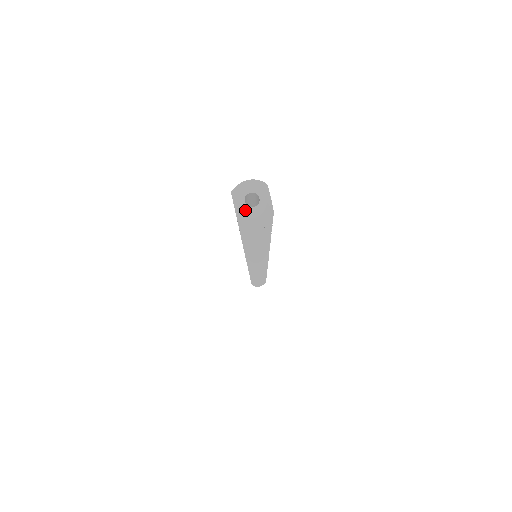
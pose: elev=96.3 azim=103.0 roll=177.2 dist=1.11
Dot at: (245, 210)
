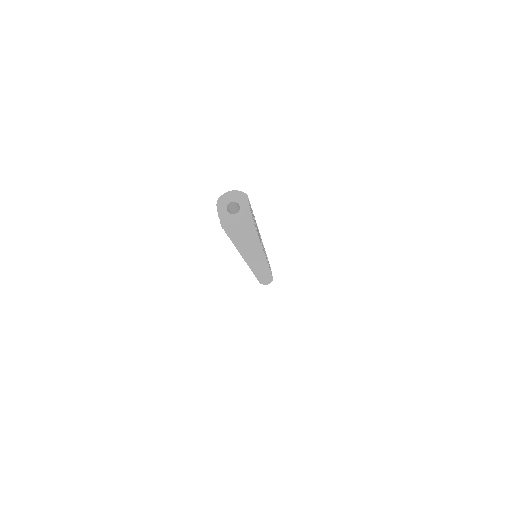
Dot at: (227, 217)
